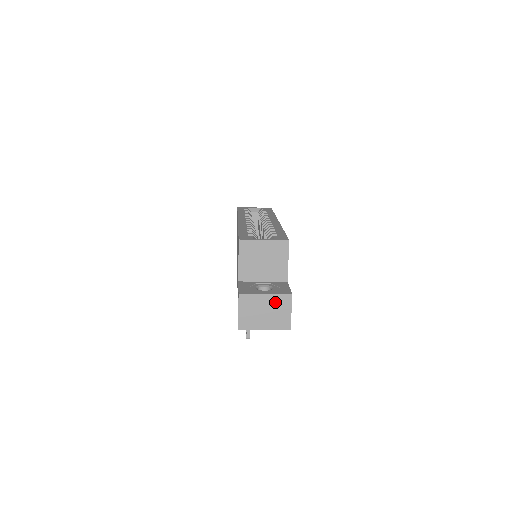
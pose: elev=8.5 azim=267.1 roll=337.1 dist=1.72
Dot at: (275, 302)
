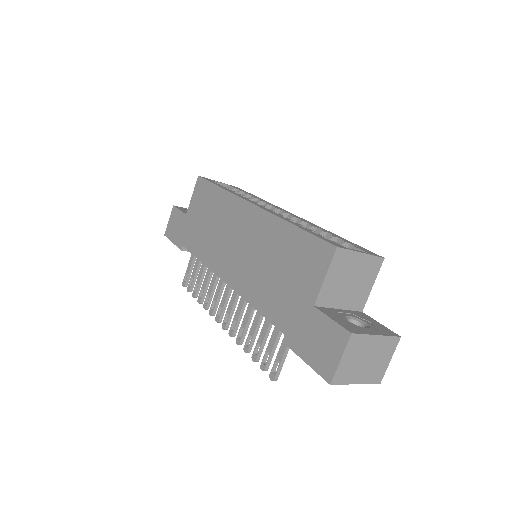
Dot at: (382, 346)
